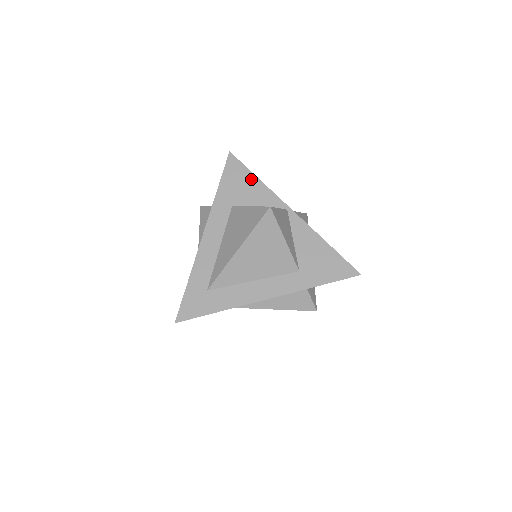
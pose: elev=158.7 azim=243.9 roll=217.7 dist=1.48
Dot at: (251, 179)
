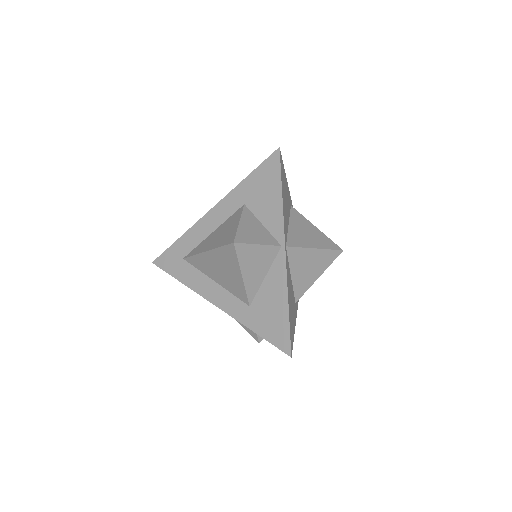
Dot at: (276, 191)
